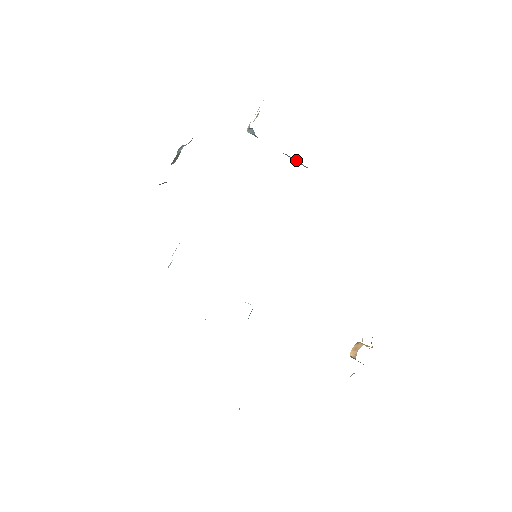
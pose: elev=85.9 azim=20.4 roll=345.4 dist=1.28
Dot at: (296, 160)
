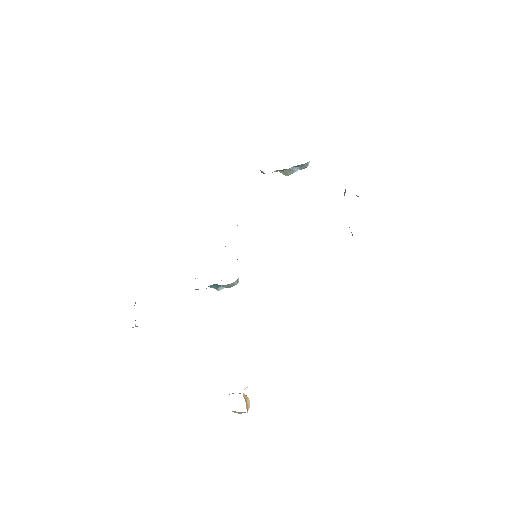
Dot at: occluded
